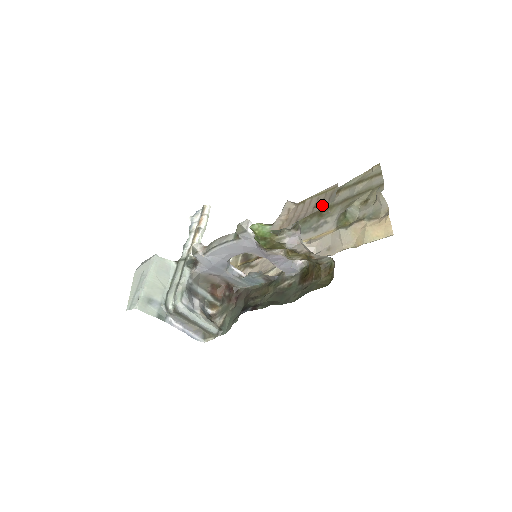
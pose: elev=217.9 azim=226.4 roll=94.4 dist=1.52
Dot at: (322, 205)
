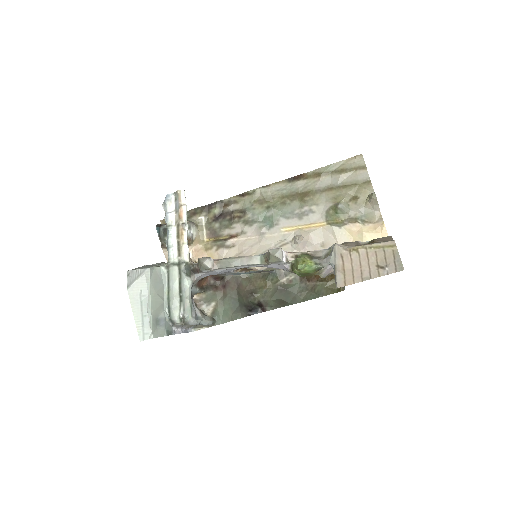
Dot at: (389, 269)
